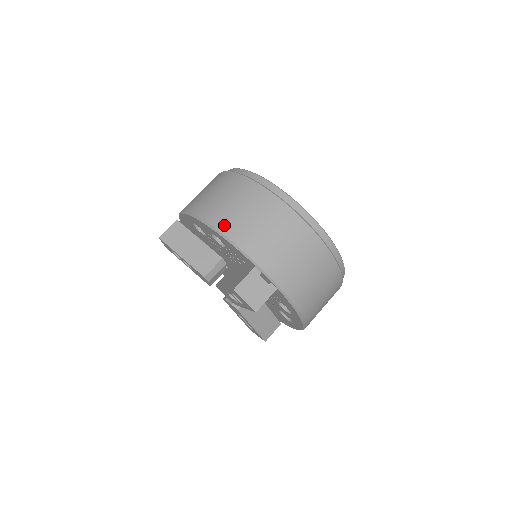
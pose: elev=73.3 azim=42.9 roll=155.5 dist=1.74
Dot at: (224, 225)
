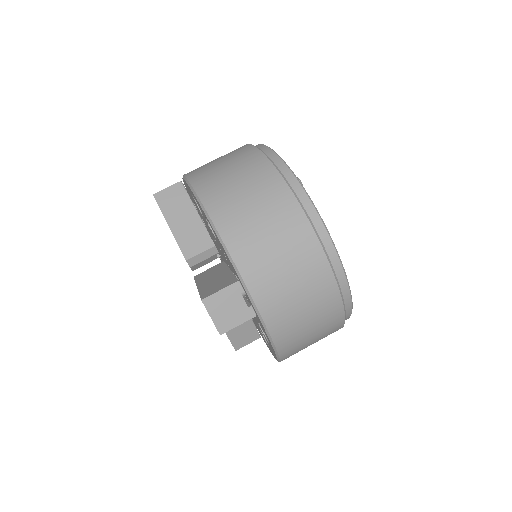
Dot at: (221, 215)
